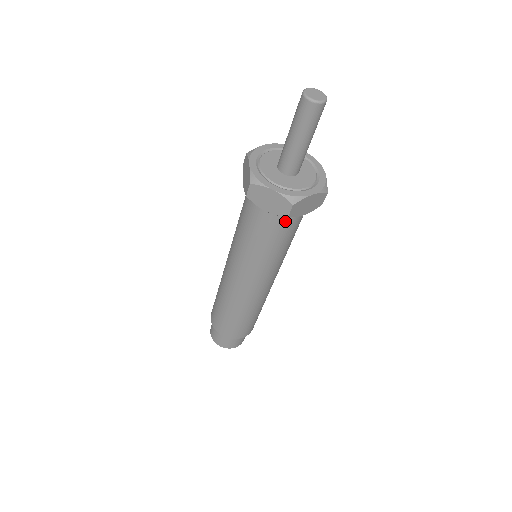
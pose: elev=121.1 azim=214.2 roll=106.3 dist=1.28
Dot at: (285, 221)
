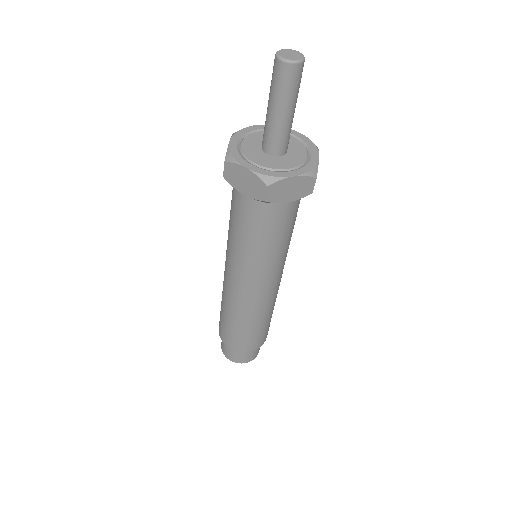
Dot at: (298, 200)
